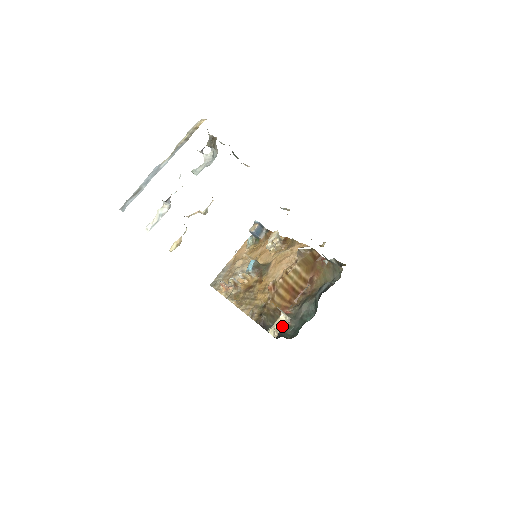
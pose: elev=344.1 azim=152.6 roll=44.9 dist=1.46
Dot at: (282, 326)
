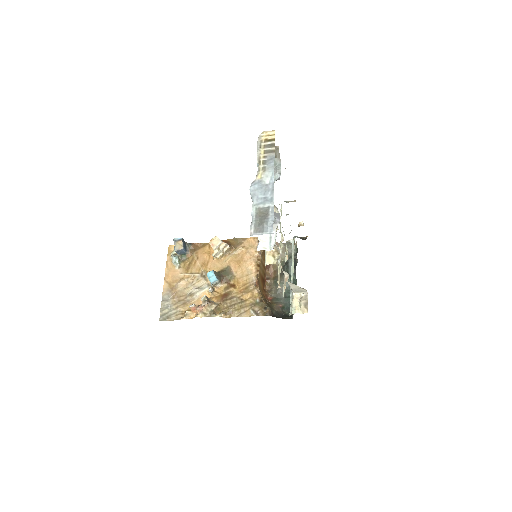
Dot at: (306, 301)
